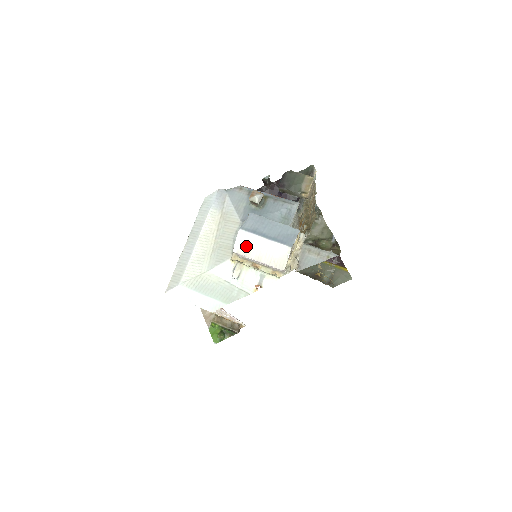
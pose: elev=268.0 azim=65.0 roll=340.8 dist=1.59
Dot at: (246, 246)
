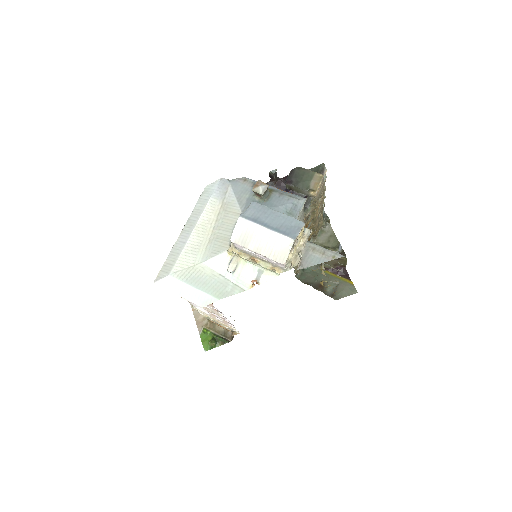
Dot at: (245, 235)
